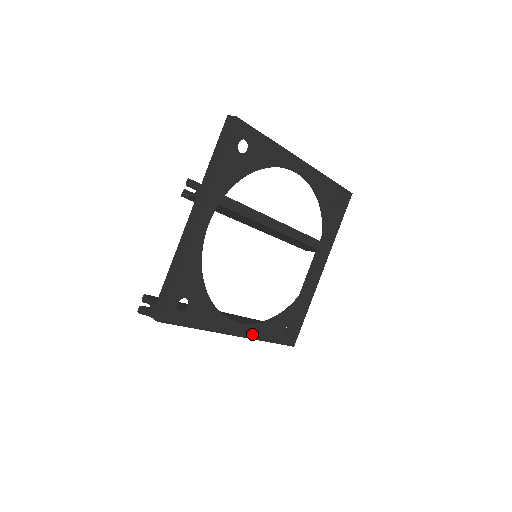
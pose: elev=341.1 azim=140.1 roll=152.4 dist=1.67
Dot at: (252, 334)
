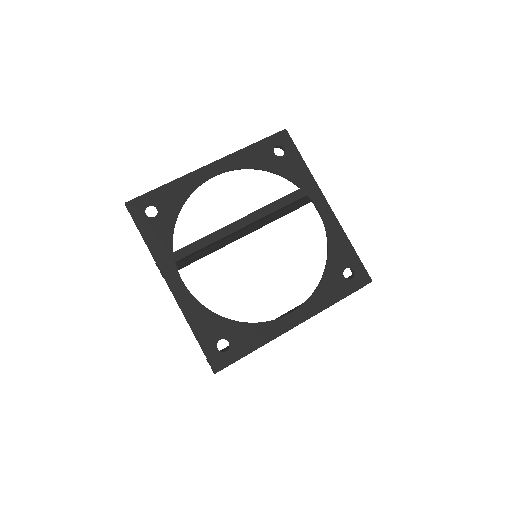
Dot at: (313, 310)
